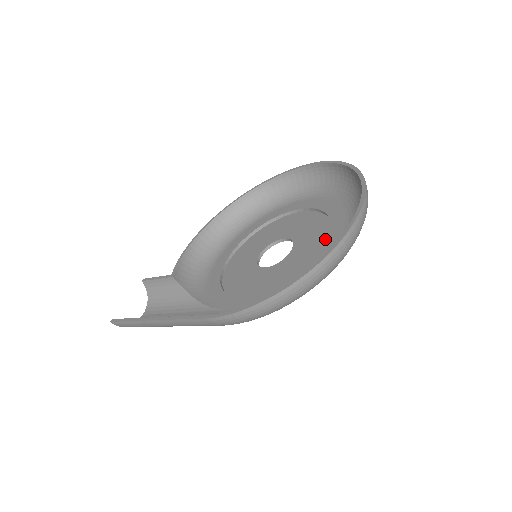
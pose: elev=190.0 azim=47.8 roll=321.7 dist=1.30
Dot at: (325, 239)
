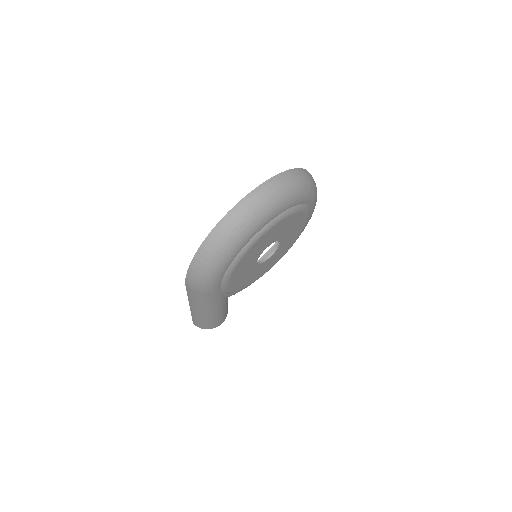
Dot at: occluded
